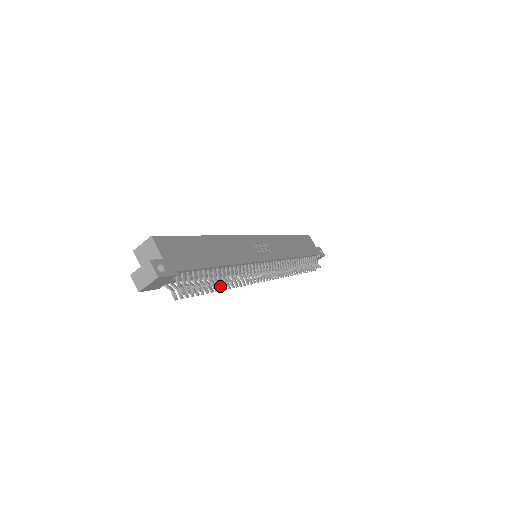
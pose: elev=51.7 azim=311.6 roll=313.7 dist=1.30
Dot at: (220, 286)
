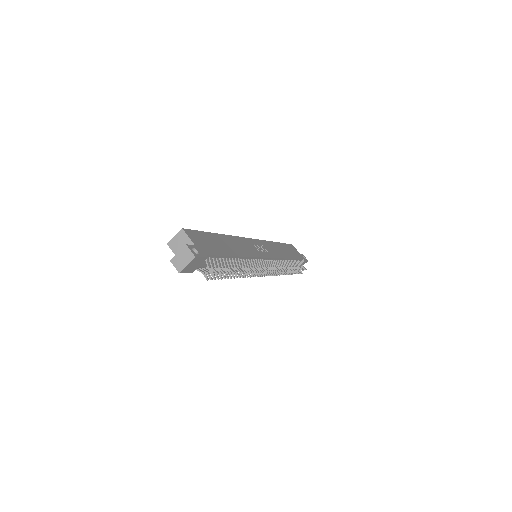
Dot at: occluded
